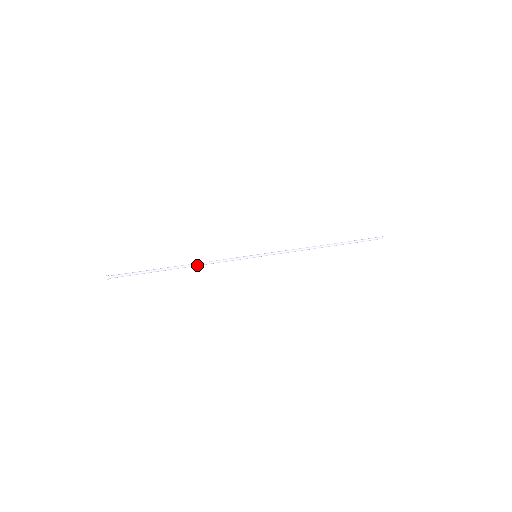
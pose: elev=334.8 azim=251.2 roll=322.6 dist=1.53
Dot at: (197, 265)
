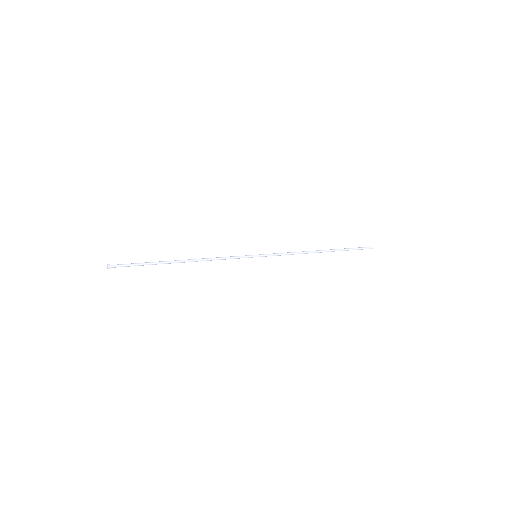
Dot at: (199, 260)
